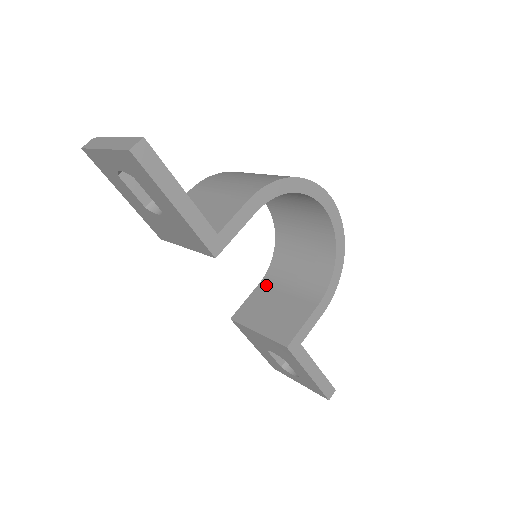
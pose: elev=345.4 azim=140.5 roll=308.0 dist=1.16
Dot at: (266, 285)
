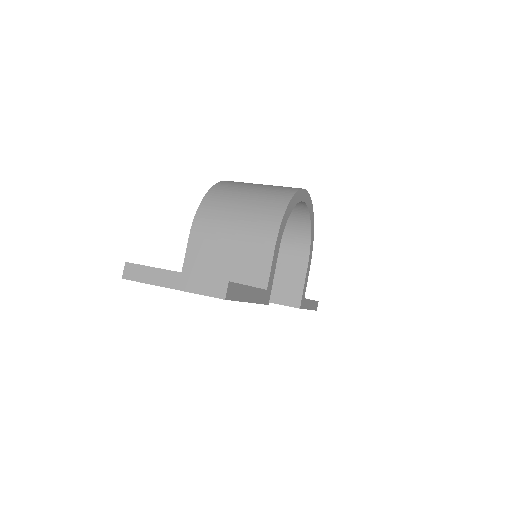
Dot at: occluded
